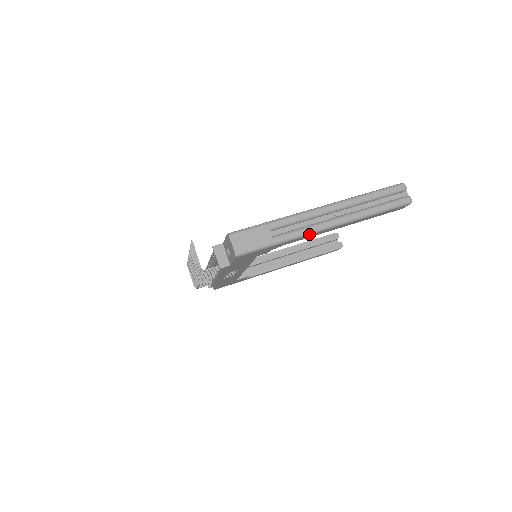
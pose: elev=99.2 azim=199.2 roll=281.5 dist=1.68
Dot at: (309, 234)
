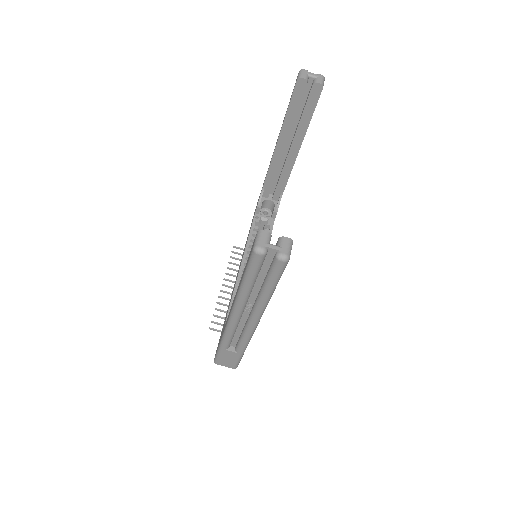
Dot at: occluded
